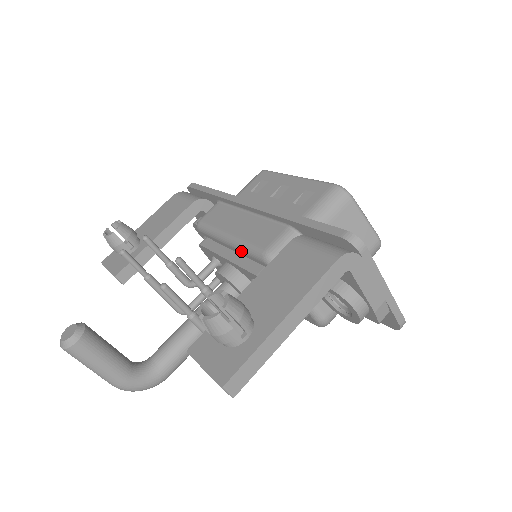
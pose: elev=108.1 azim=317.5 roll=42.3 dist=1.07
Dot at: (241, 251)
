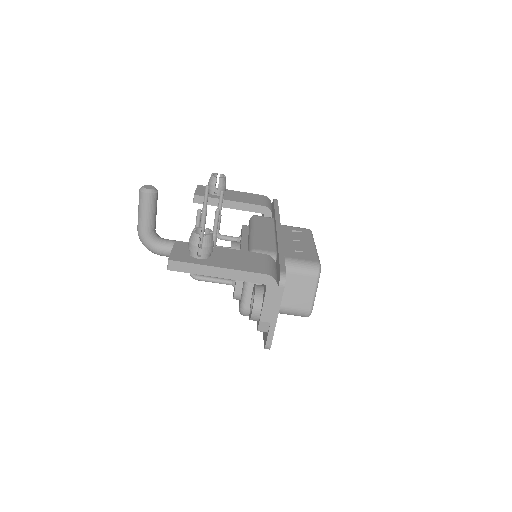
Dot at: (249, 241)
